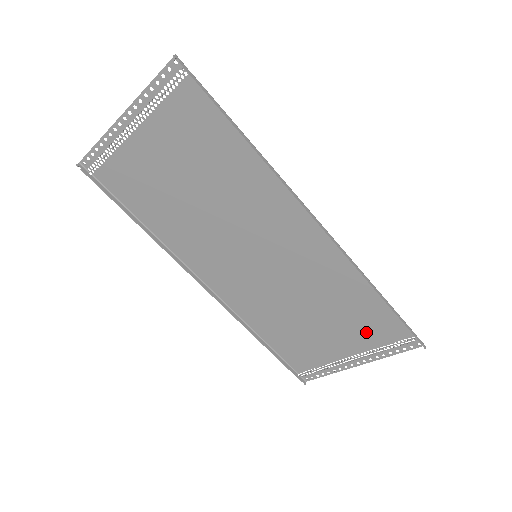
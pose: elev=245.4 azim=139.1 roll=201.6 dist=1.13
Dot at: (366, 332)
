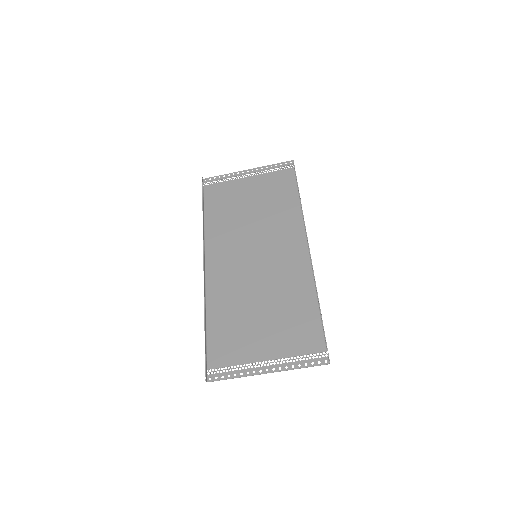
Dot at: (292, 338)
